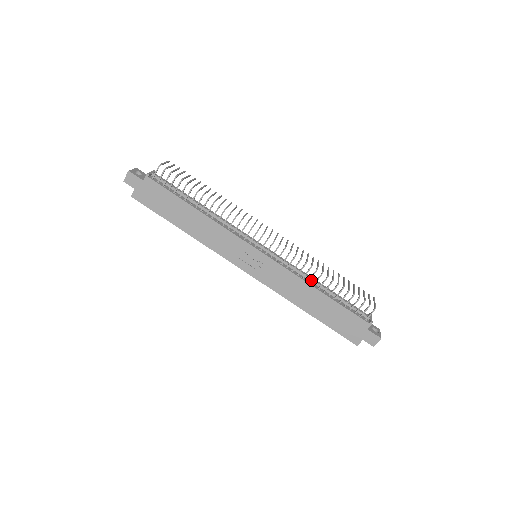
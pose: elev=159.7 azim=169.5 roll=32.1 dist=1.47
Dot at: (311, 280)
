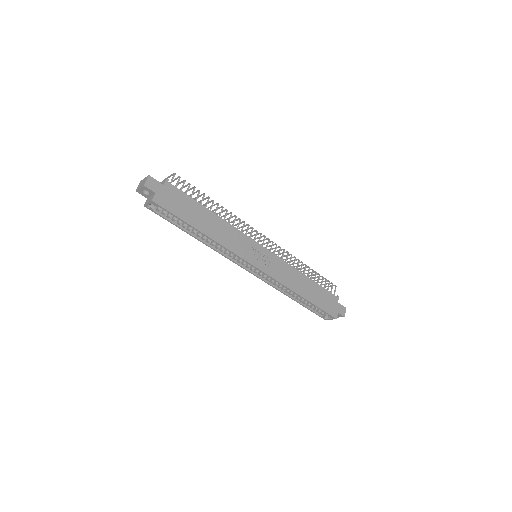
Dot at: occluded
